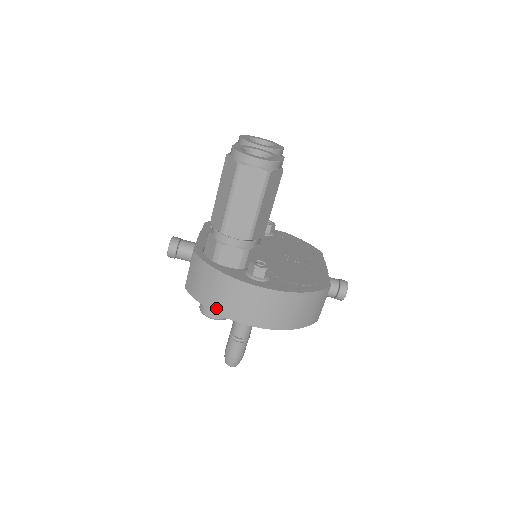
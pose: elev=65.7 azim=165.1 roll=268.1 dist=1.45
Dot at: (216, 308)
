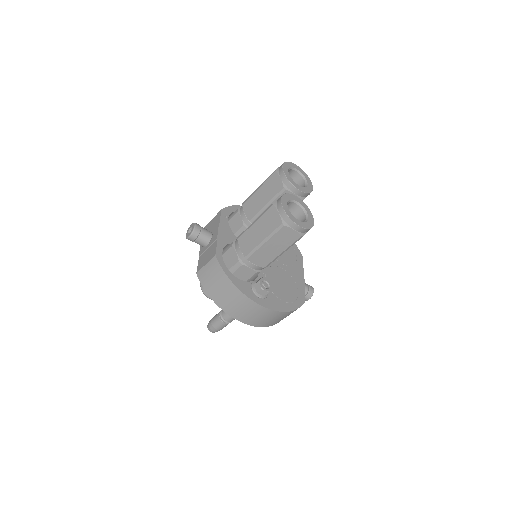
Dot at: (220, 304)
